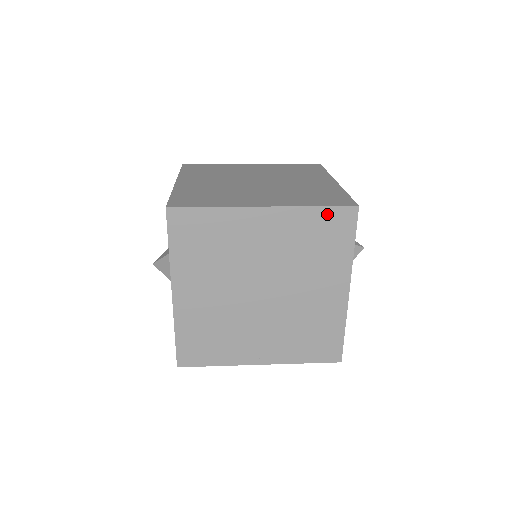
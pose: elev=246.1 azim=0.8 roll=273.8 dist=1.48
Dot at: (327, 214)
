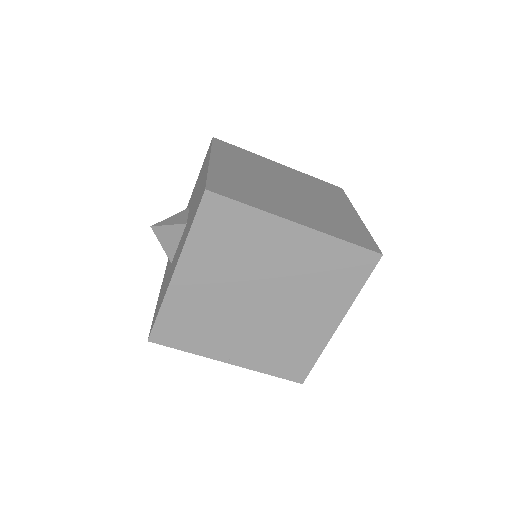
Dot at: (352, 251)
